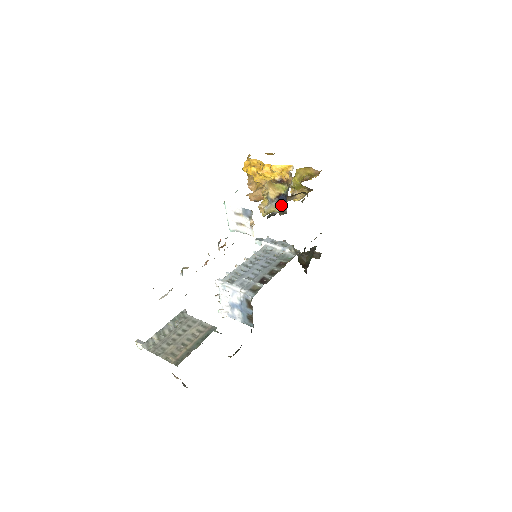
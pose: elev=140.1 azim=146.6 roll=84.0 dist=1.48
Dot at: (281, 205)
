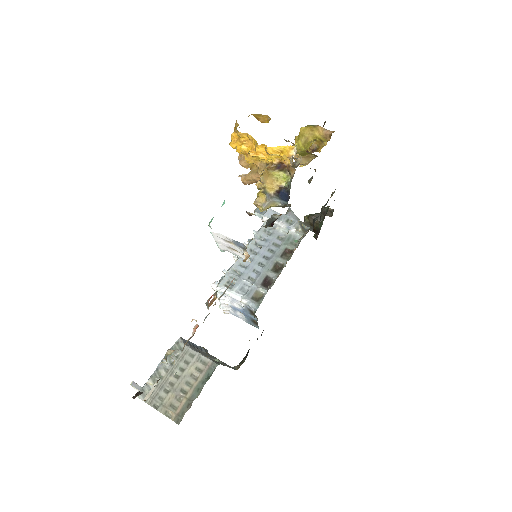
Dot at: (282, 201)
